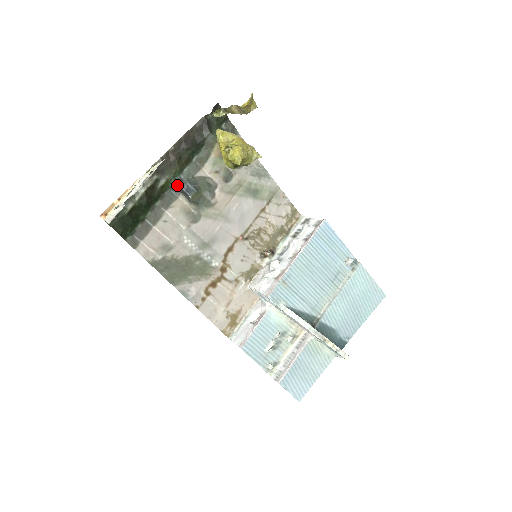
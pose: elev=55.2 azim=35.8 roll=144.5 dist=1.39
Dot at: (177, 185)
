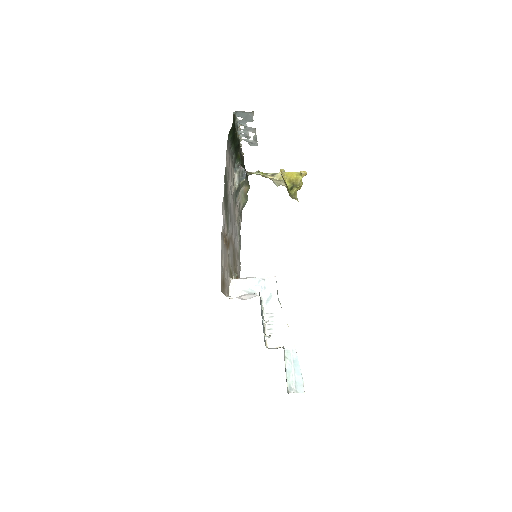
Dot at: (241, 166)
